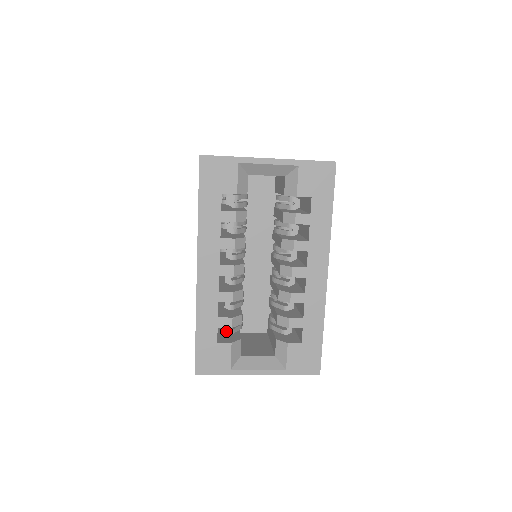
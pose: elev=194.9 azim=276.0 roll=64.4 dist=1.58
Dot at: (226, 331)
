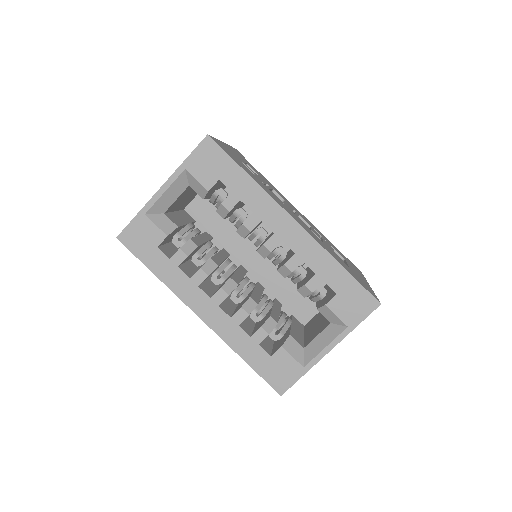
Dot at: (275, 339)
